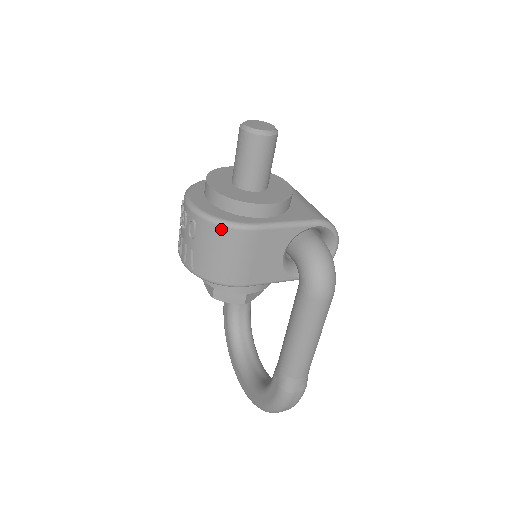
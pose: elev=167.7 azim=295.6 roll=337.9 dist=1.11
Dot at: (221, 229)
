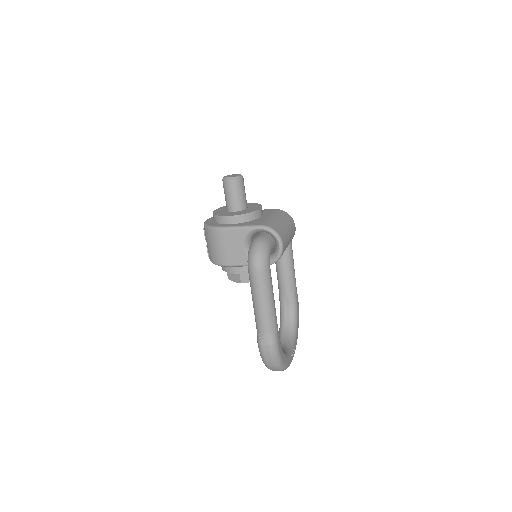
Dot at: (208, 230)
